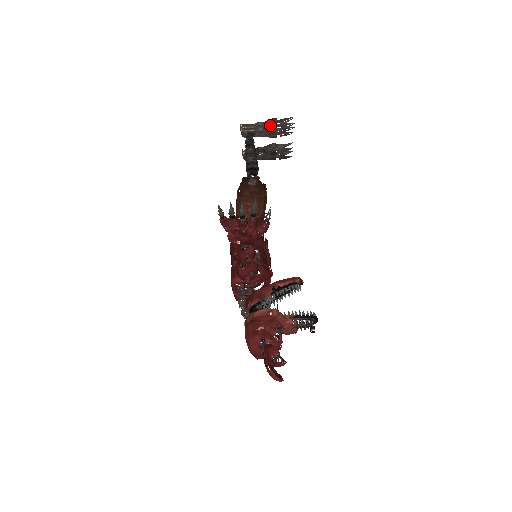
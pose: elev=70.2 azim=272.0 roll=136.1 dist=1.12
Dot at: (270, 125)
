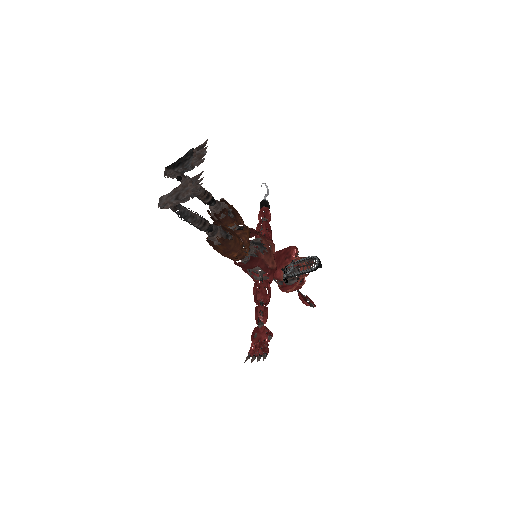
Dot at: (185, 201)
